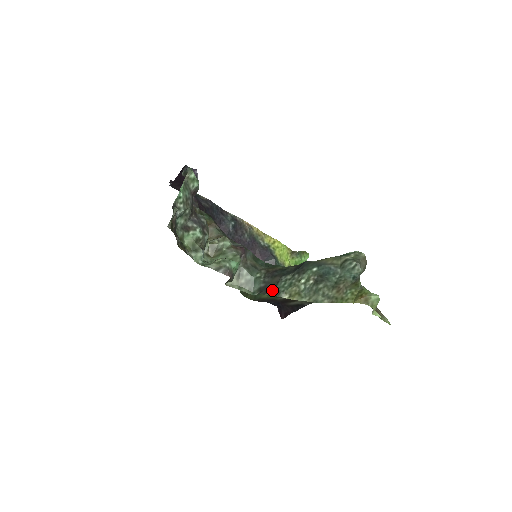
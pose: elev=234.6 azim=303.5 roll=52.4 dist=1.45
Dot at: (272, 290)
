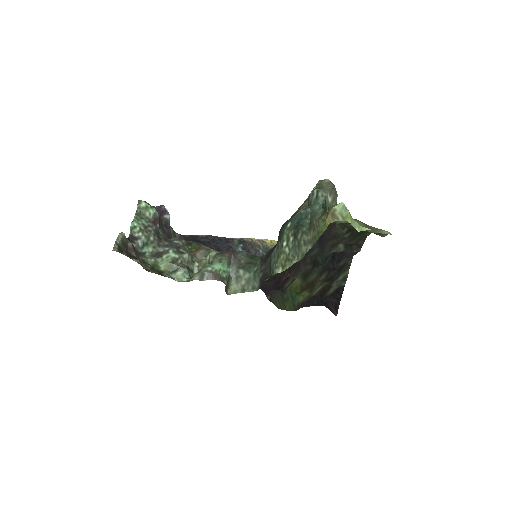
Dot at: (269, 274)
